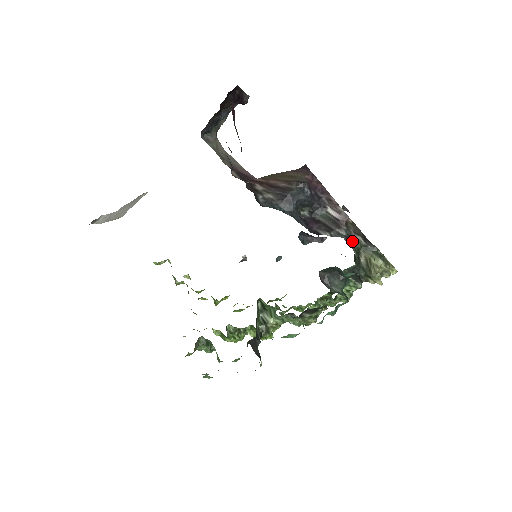
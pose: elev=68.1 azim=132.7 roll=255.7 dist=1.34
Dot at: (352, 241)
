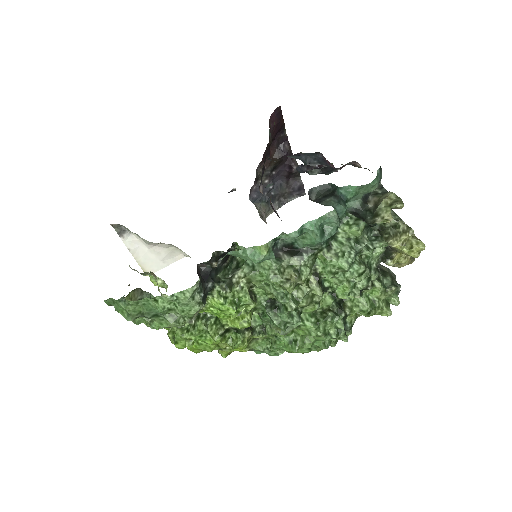
Dot at: occluded
